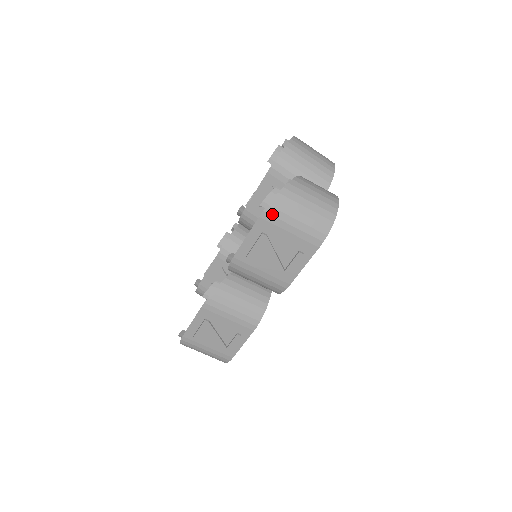
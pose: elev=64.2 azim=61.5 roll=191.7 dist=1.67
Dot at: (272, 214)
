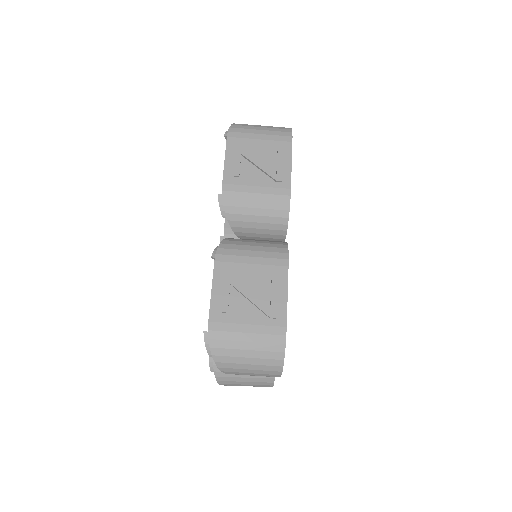
Dot at: (237, 132)
